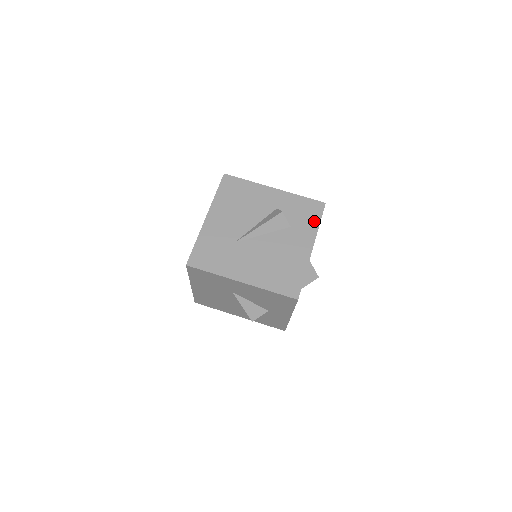
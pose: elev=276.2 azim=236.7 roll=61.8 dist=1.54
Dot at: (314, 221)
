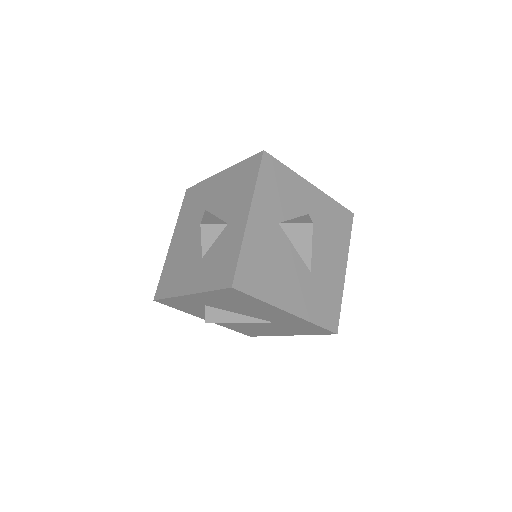
Dot at: occluded
